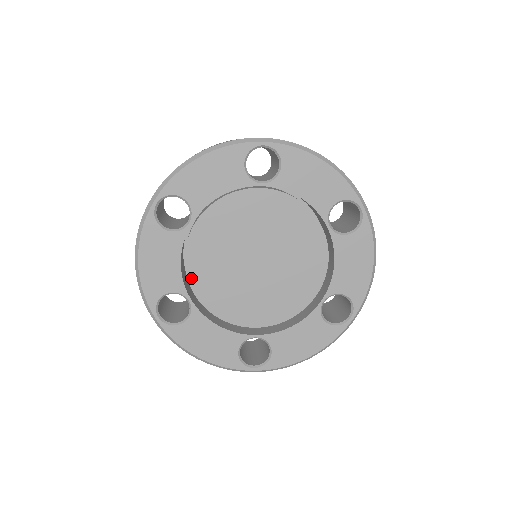
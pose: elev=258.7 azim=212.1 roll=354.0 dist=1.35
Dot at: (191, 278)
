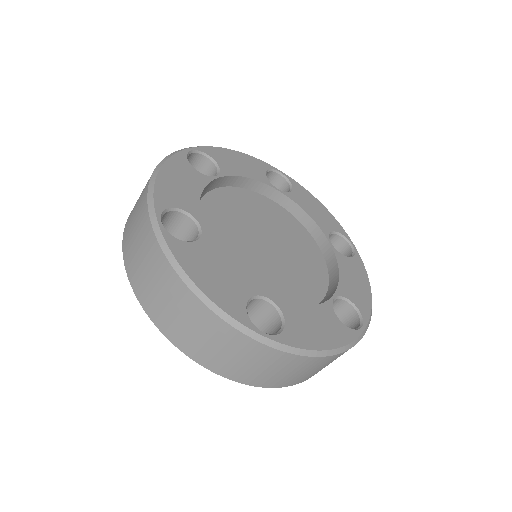
Dot at: occluded
